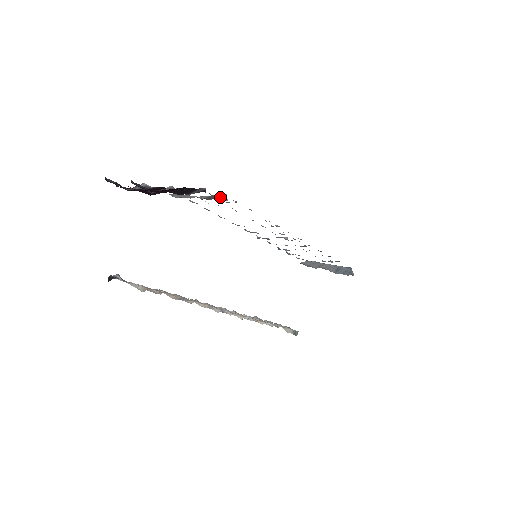
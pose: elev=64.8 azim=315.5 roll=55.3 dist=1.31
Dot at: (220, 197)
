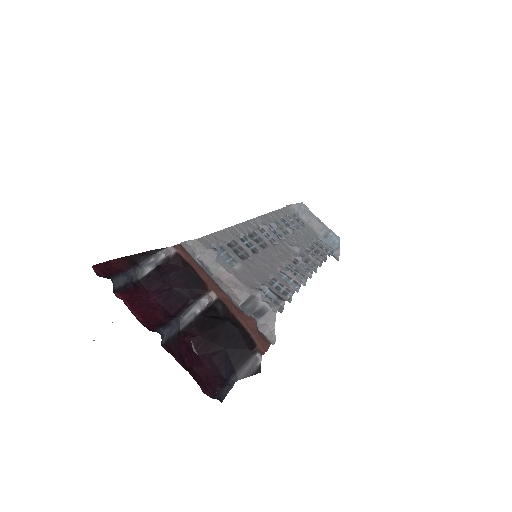
Dot at: (267, 328)
